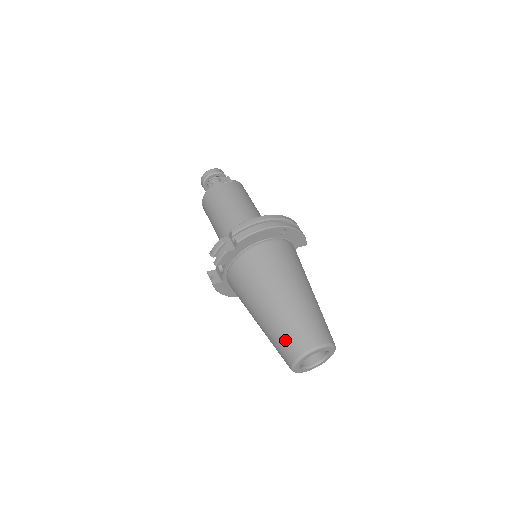
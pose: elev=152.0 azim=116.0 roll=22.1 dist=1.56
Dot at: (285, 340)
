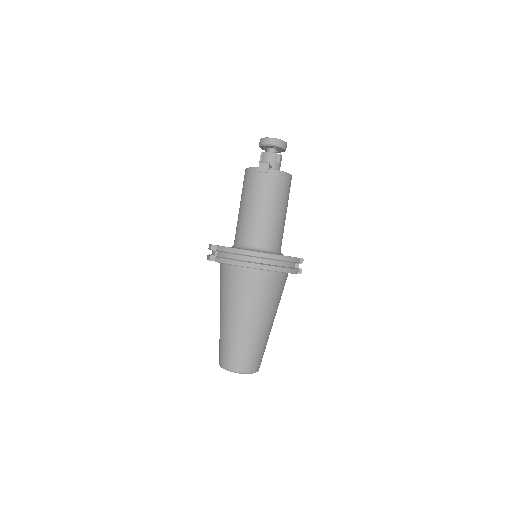
Dot at: (220, 348)
